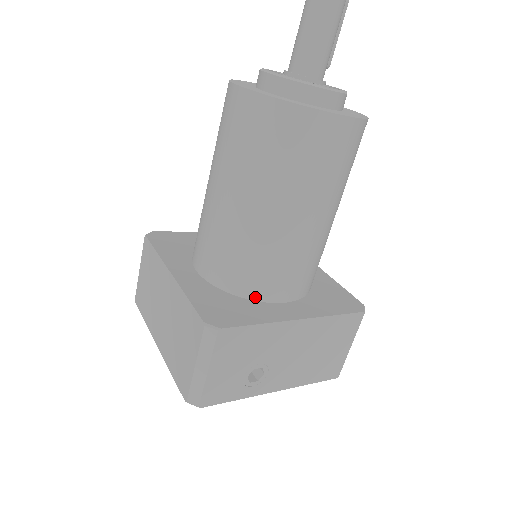
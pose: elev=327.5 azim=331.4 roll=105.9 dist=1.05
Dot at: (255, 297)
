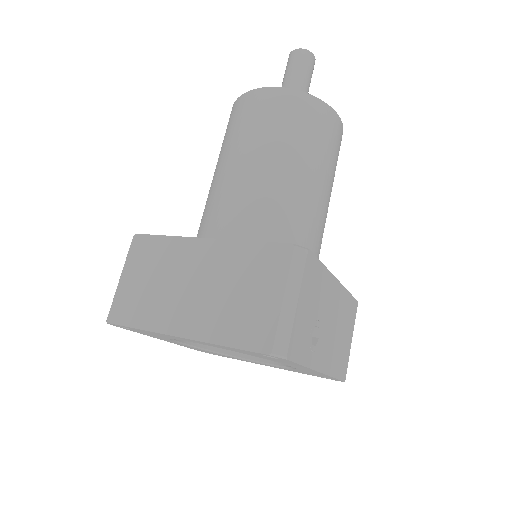
Dot at: occluded
